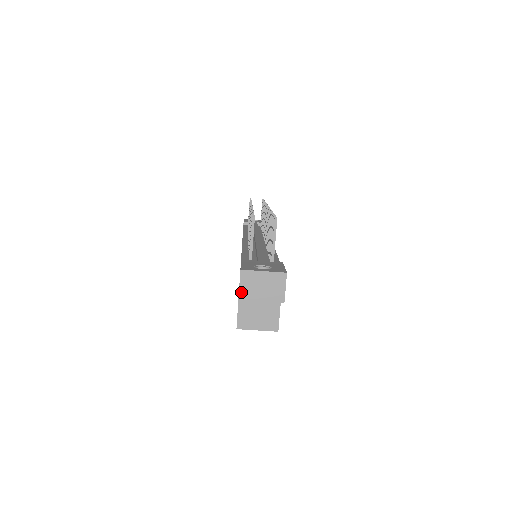
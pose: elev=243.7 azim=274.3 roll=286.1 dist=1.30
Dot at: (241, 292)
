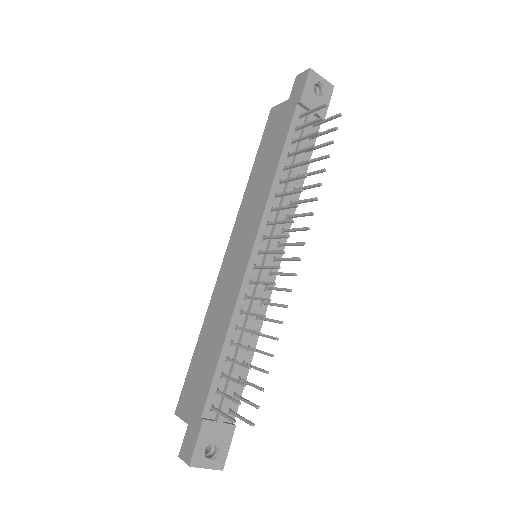
Dot at: (183, 459)
